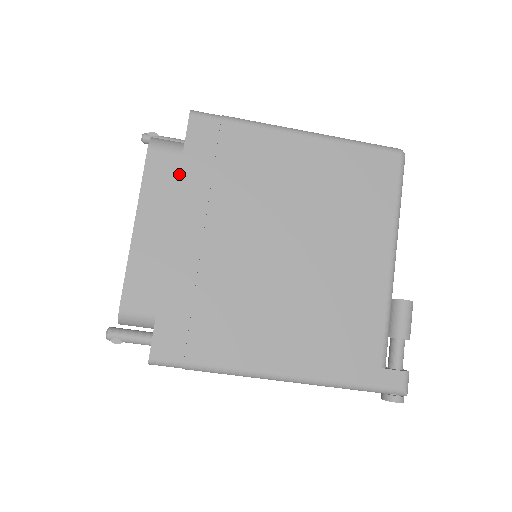
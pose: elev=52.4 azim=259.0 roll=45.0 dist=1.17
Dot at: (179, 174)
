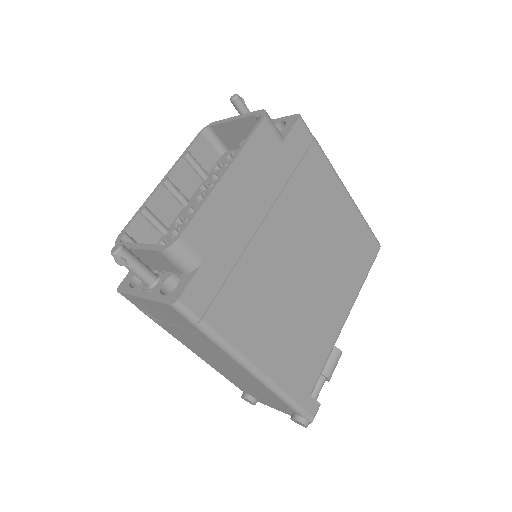
Dot at: (272, 157)
